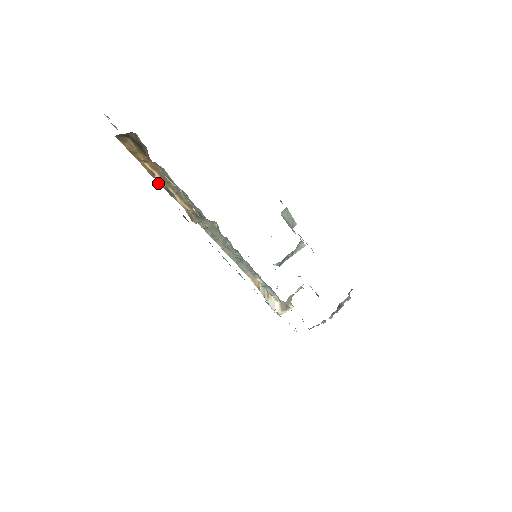
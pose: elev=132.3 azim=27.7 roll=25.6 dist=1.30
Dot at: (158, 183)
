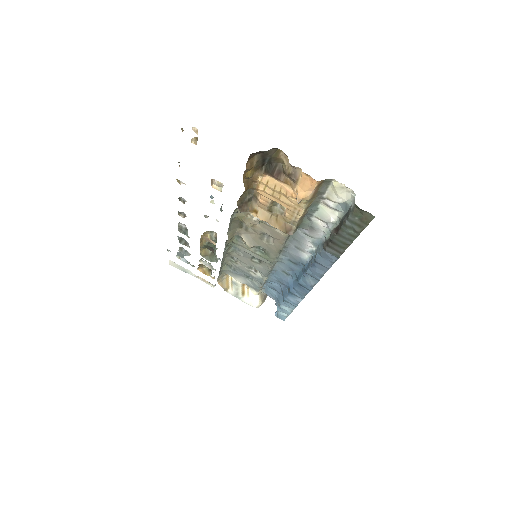
Dot at: (300, 200)
